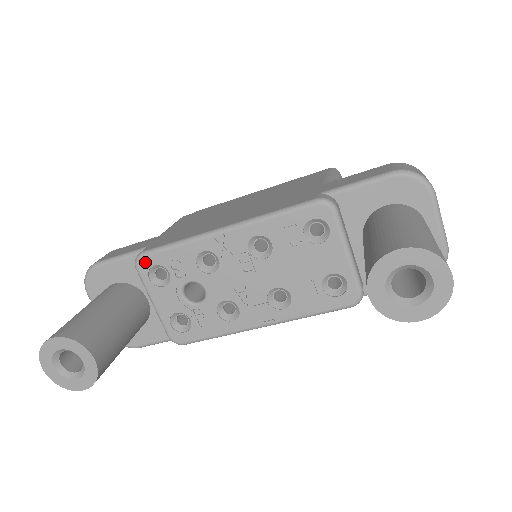
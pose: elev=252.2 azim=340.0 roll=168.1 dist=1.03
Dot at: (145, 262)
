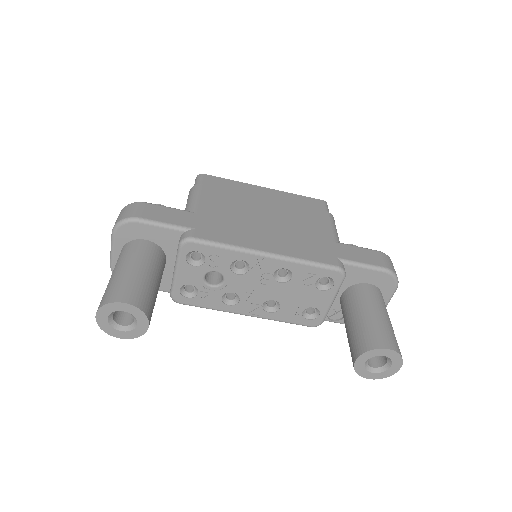
Dot at: (191, 246)
